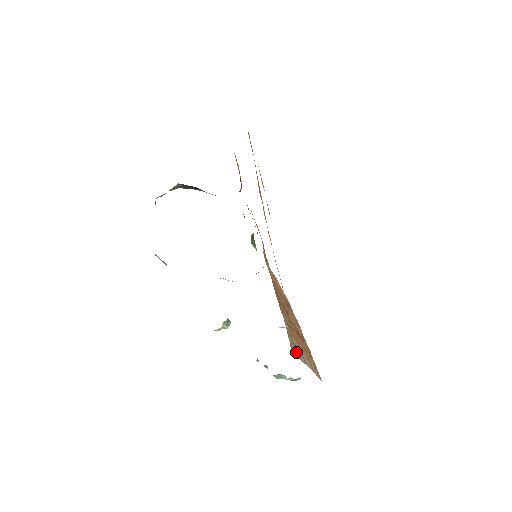
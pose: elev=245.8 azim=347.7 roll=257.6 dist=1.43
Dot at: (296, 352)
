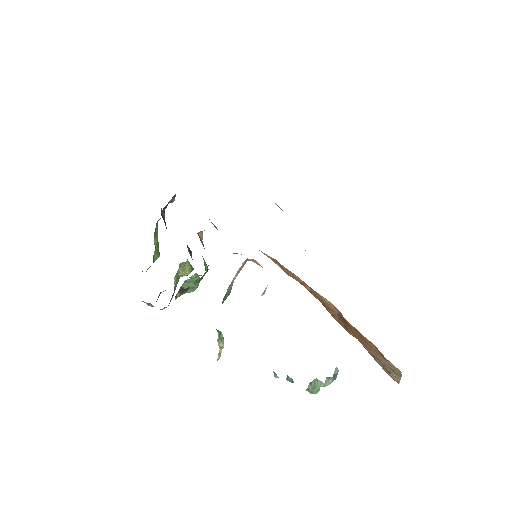
Dot at: occluded
